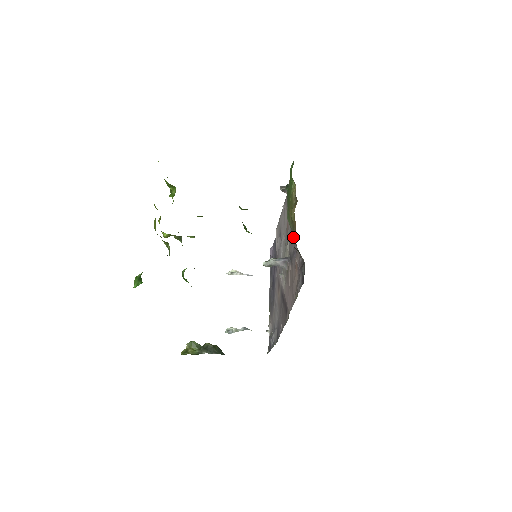
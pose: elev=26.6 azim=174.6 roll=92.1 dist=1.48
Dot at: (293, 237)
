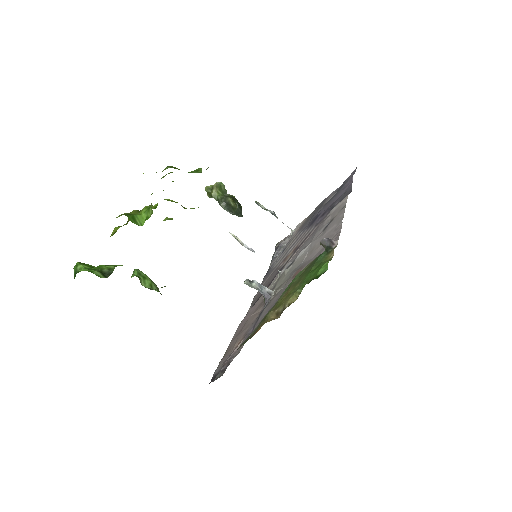
Dot at: occluded
